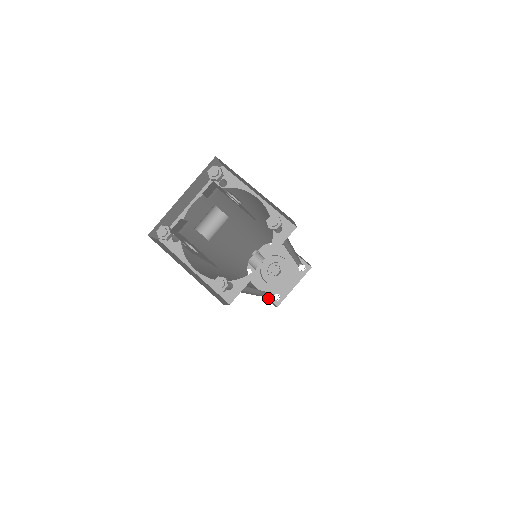
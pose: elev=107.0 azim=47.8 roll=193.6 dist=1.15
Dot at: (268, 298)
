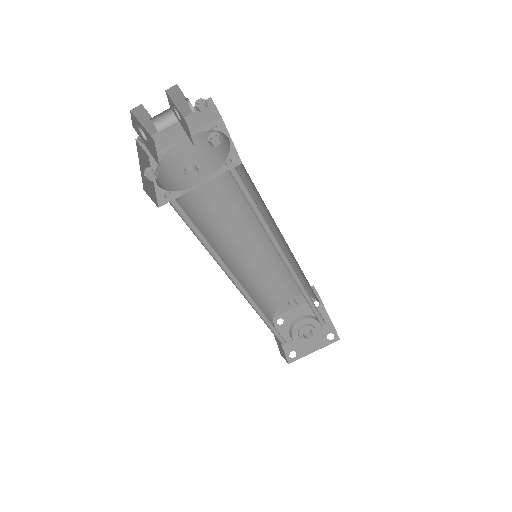
Dot at: (284, 352)
